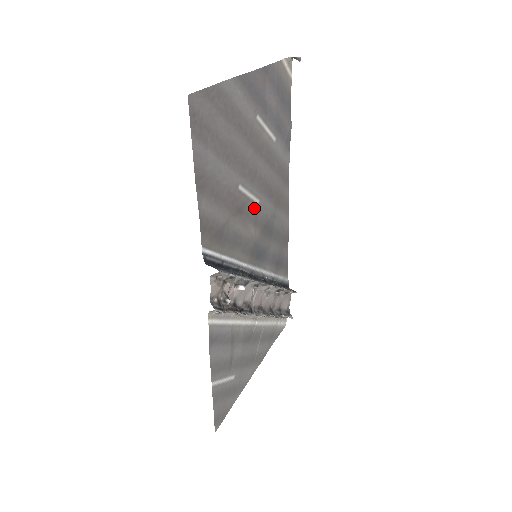
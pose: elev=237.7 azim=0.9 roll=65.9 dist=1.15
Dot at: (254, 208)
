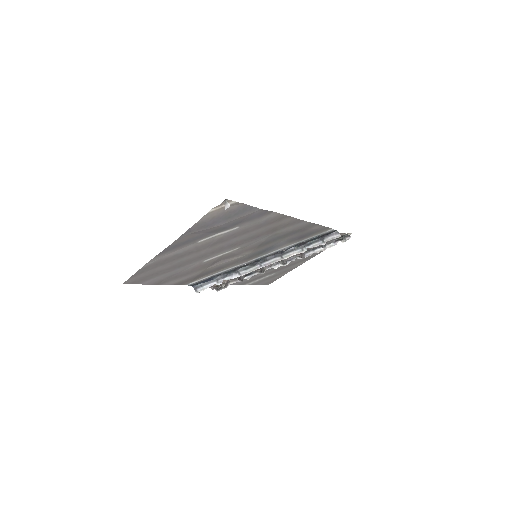
Dot at: (235, 252)
